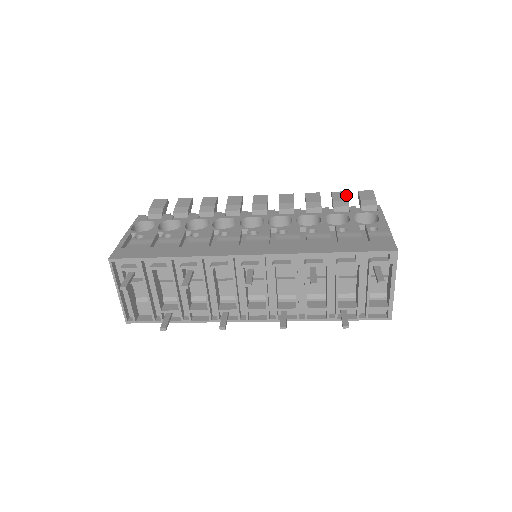
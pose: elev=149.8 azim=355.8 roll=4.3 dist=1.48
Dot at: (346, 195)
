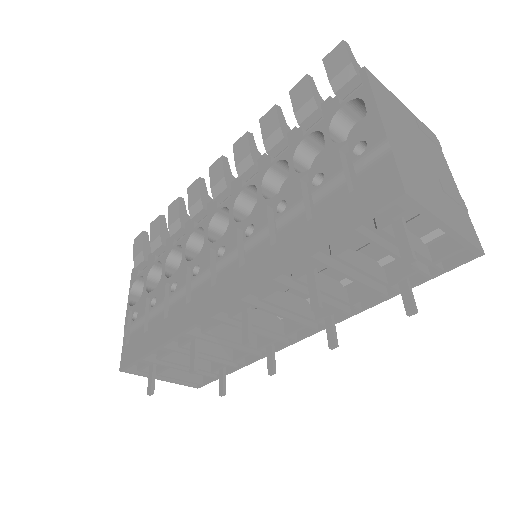
Dot at: (308, 85)
